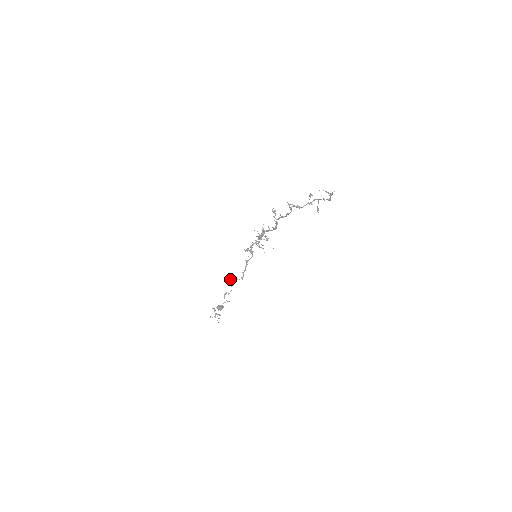
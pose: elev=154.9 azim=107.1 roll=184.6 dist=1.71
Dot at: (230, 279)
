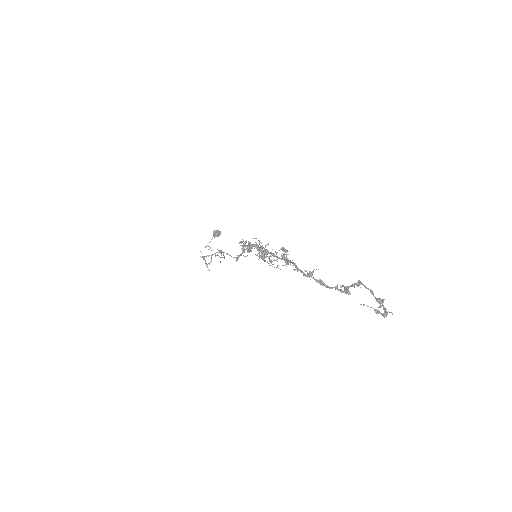
Dot at: occluded
